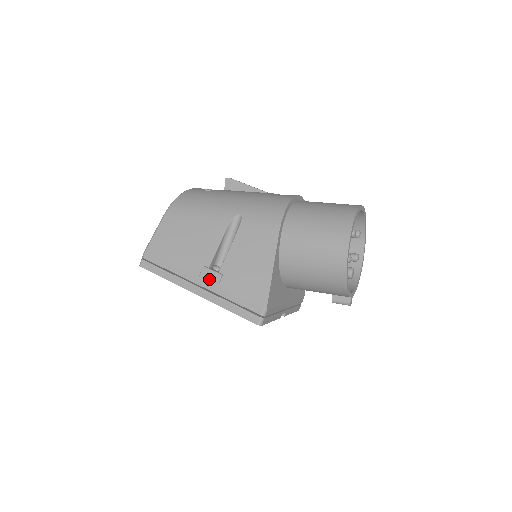
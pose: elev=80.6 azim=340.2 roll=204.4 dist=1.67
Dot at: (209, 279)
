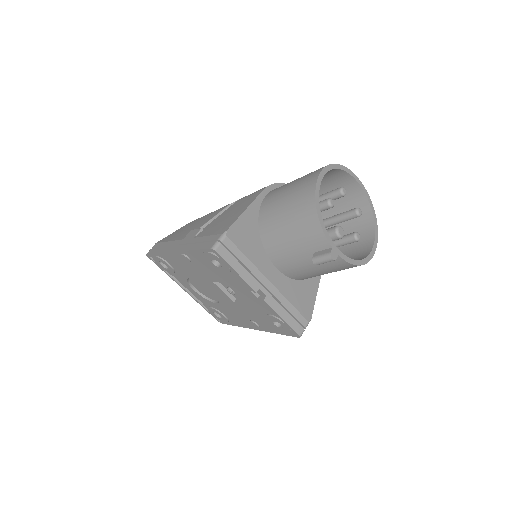
Dot at: (190, 236)
